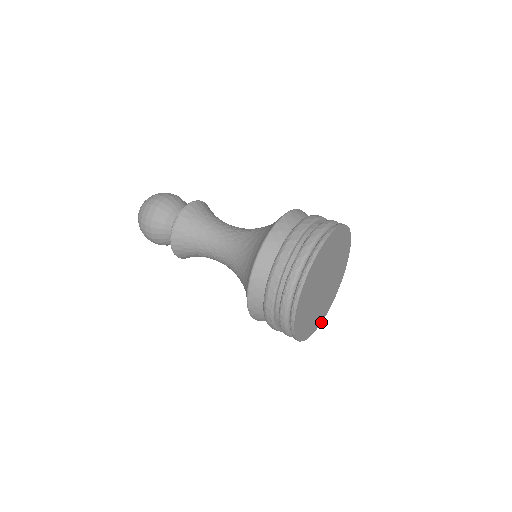
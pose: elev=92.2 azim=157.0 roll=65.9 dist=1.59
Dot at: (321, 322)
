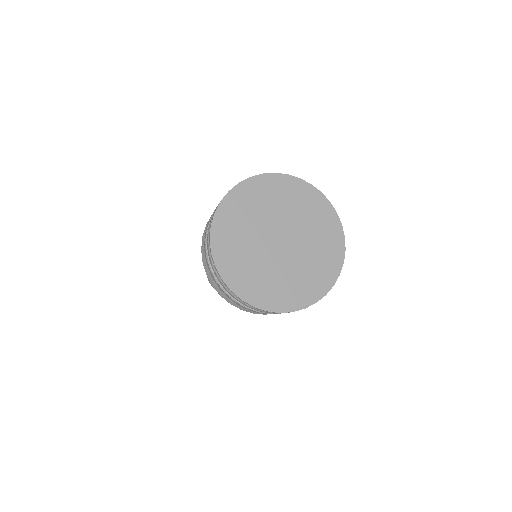
Dot at: (339, 274)
